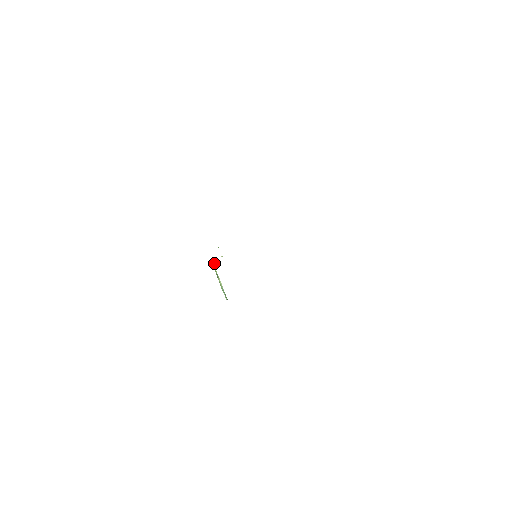
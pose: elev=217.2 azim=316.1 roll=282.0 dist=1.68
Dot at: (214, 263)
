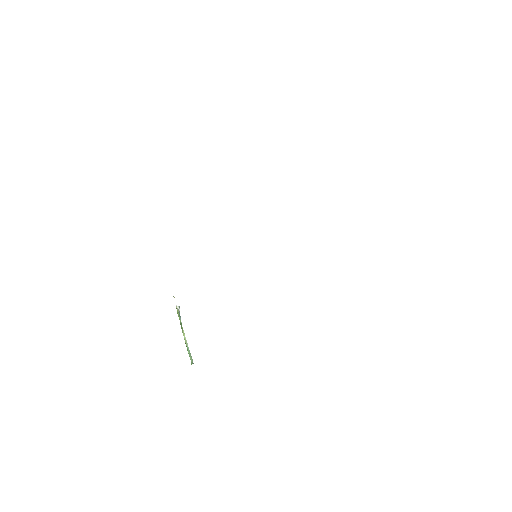
Dot at: (176, 307)
